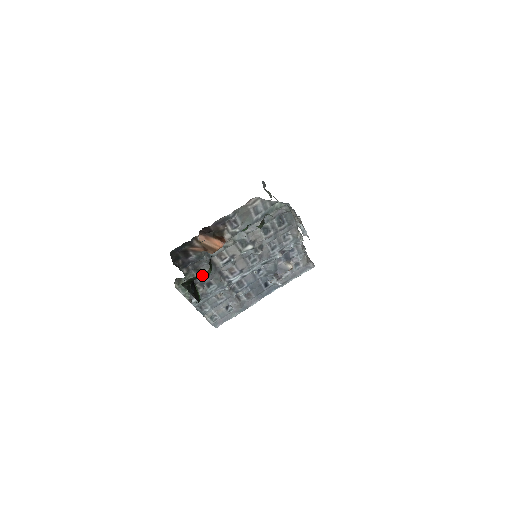
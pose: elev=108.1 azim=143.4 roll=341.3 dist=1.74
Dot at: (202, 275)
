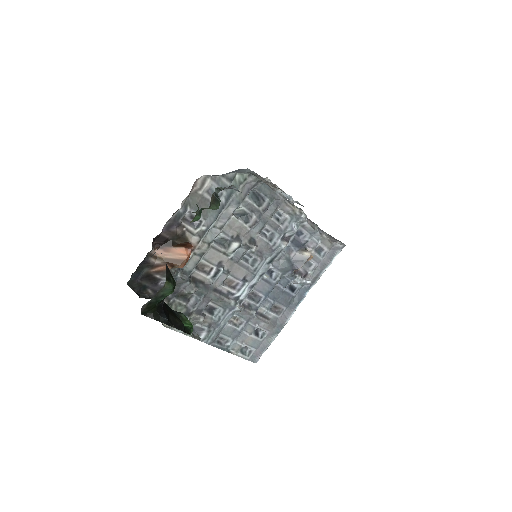
Dot at: (162, 293)
